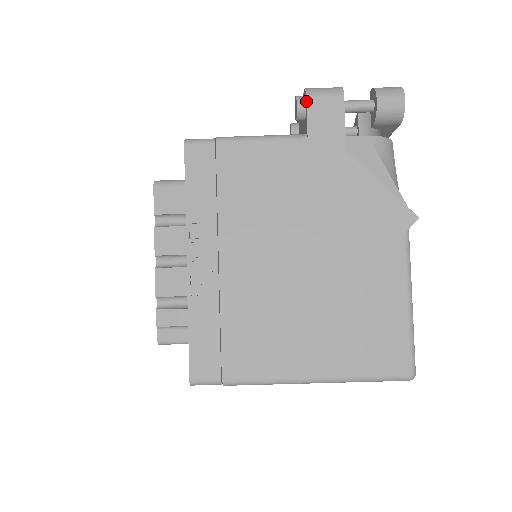
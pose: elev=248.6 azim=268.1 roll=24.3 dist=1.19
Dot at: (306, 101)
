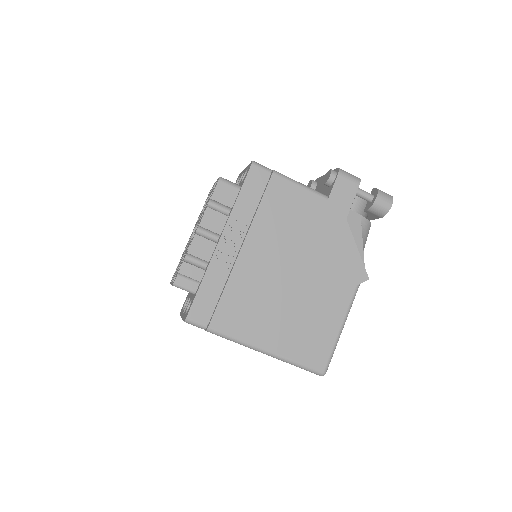
Dot at: (337, 176)
